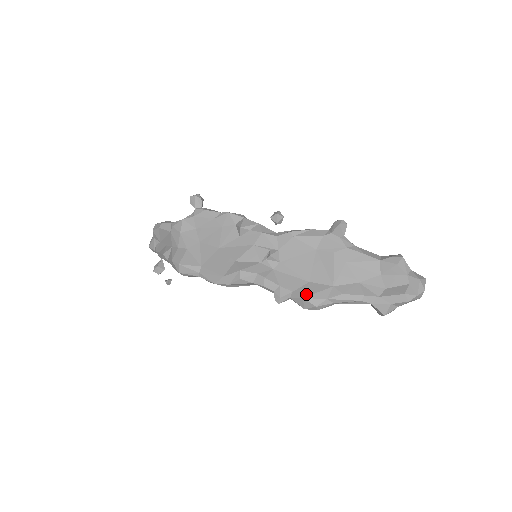
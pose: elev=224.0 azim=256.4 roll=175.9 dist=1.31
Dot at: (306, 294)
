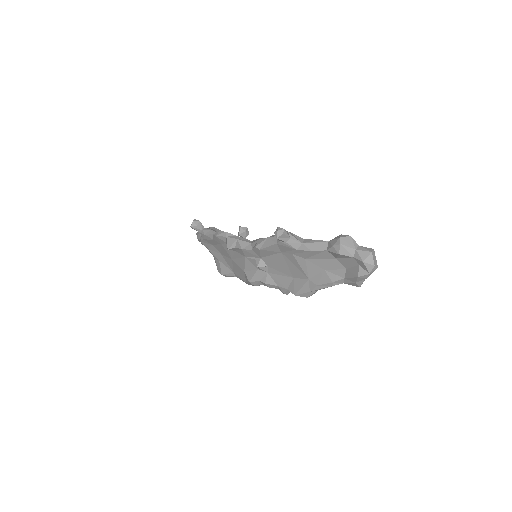
Dot at: (295, 291)
